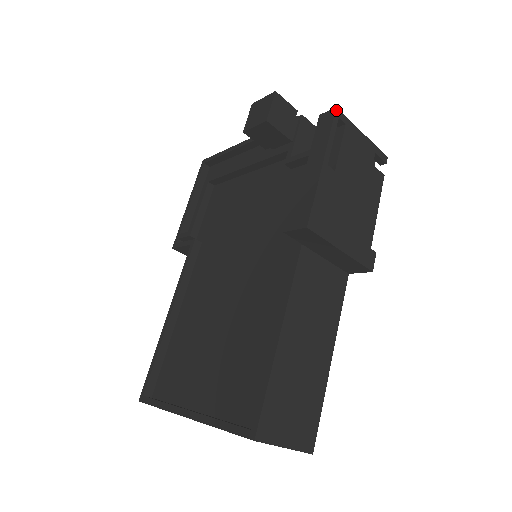
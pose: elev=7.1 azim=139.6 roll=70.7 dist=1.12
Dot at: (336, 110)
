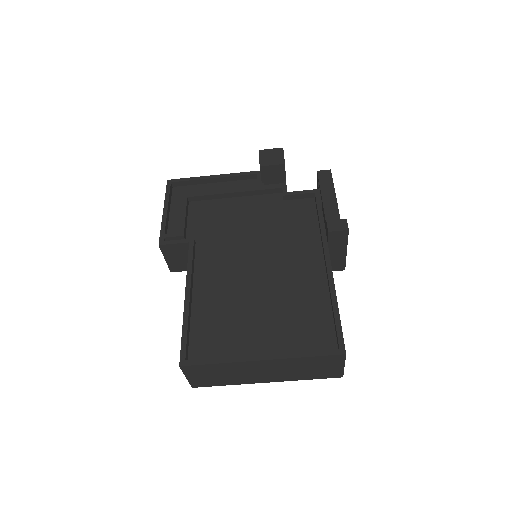
Dot at: occluded
